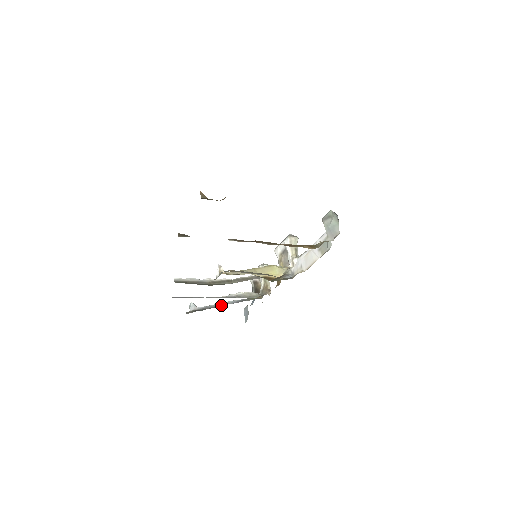
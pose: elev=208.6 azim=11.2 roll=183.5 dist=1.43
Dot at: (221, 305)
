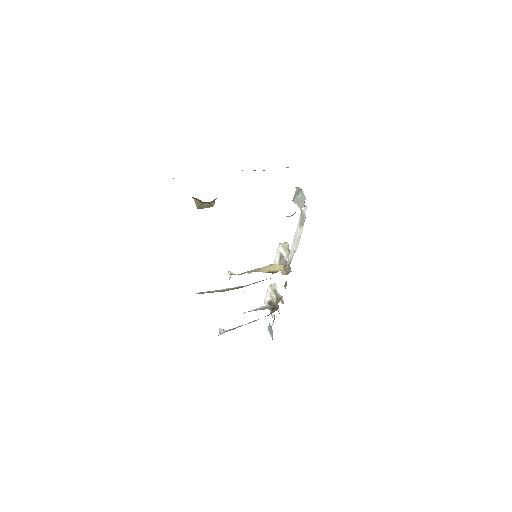
Dot at: (245, 324)
